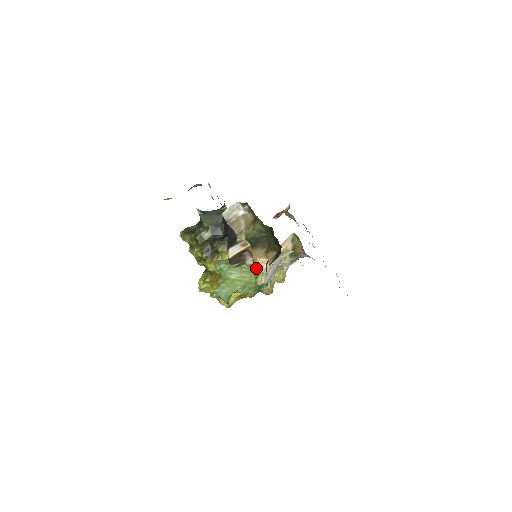
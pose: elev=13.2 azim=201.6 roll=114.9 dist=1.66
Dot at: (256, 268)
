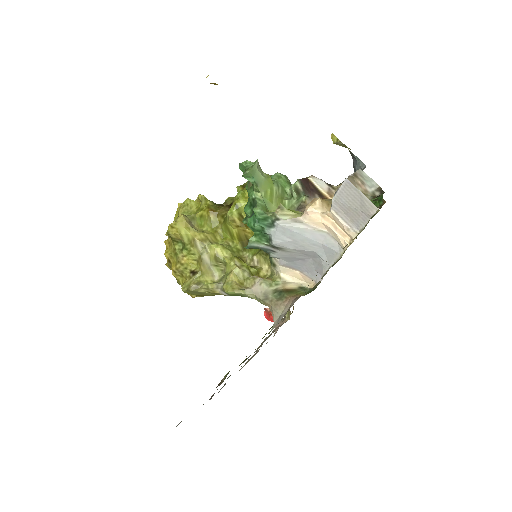
Dot at: (299, 210)
